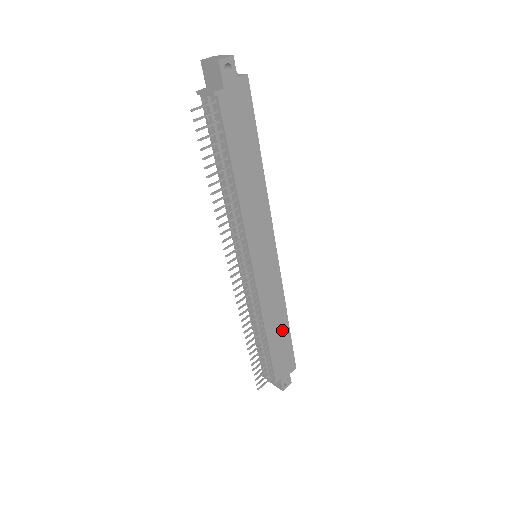
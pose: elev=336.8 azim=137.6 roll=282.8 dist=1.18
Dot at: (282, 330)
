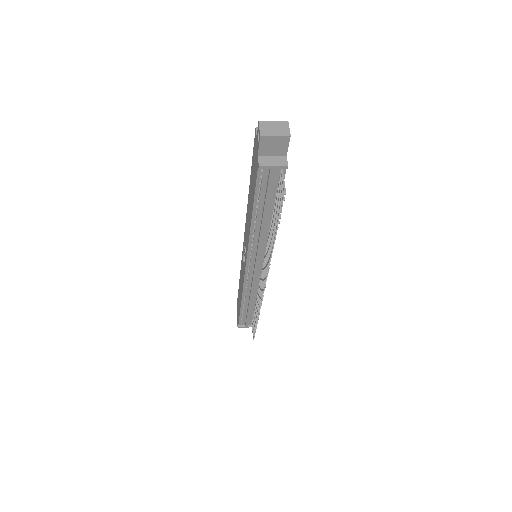
Dot at: occluded
